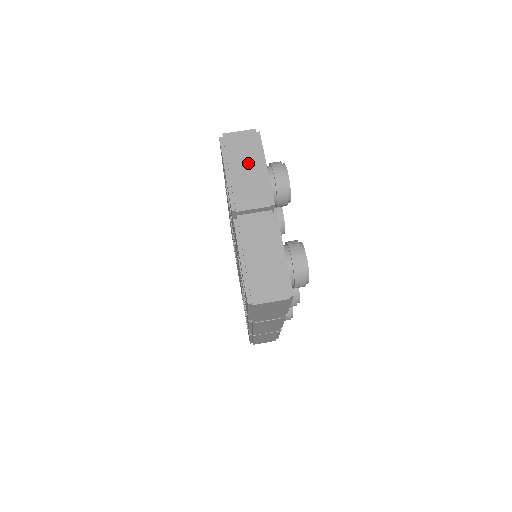
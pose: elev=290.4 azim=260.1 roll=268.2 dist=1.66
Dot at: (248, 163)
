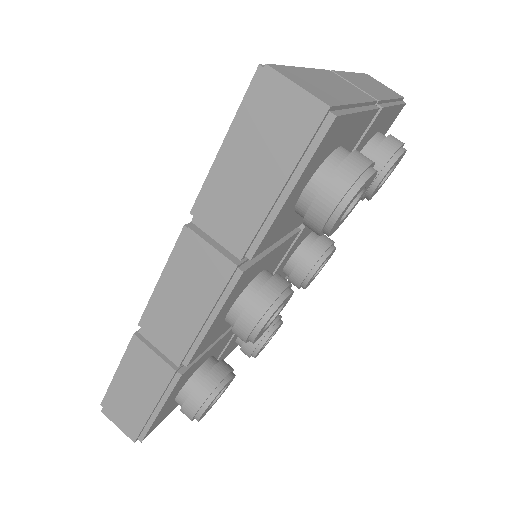
Dot at: (378, 87)
